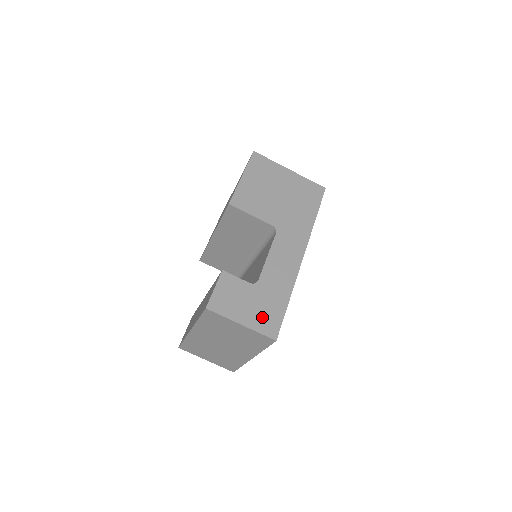
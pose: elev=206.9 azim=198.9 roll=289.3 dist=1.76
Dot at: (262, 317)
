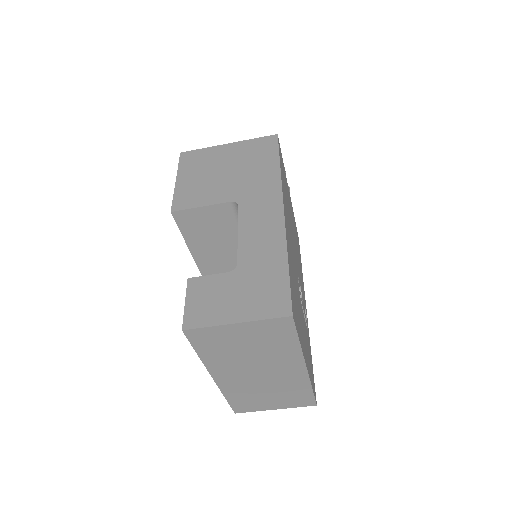
Dot at: (260, 300)
